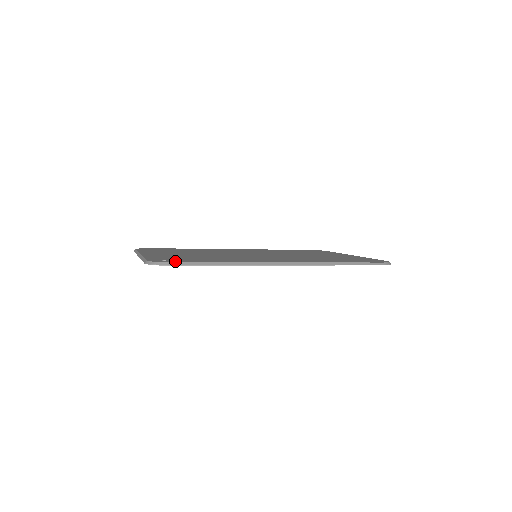
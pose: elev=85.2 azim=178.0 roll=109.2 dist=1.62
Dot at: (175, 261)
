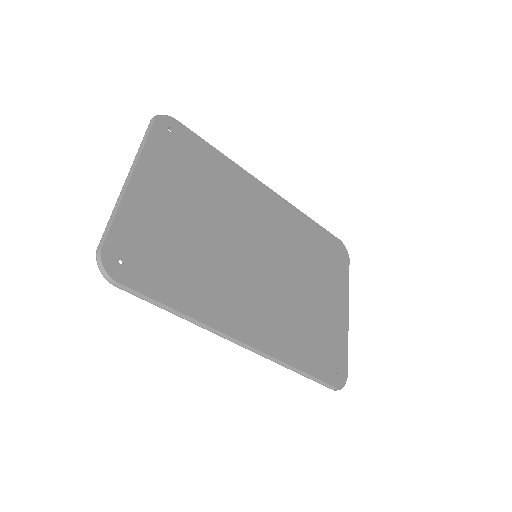
Dot at: (129, 276)
